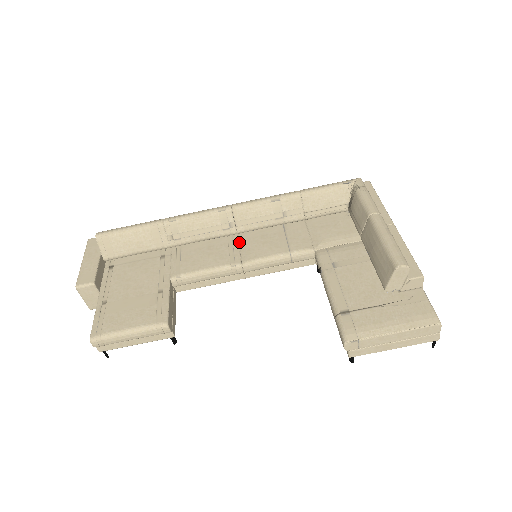
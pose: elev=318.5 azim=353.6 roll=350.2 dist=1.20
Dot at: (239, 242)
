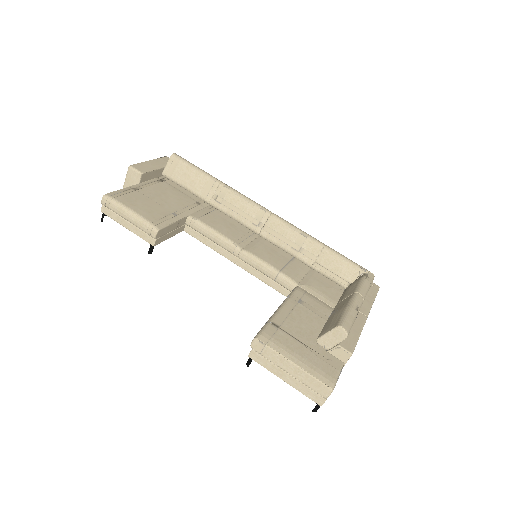
Dot at: (254, 239)
